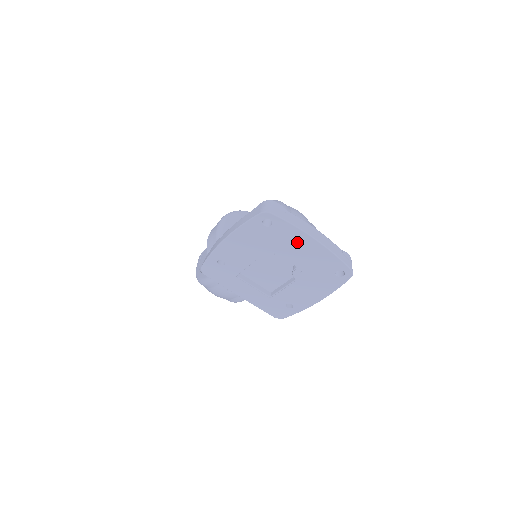
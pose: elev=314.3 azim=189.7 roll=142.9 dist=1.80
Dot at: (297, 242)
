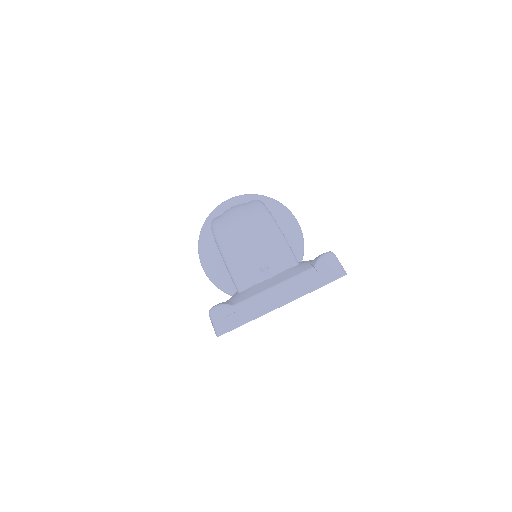
Dot at: occluded
